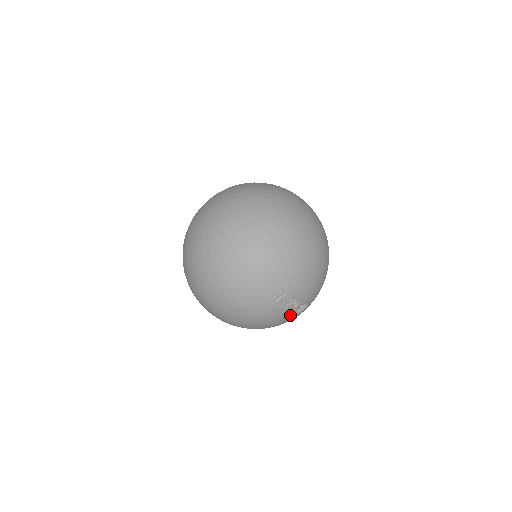
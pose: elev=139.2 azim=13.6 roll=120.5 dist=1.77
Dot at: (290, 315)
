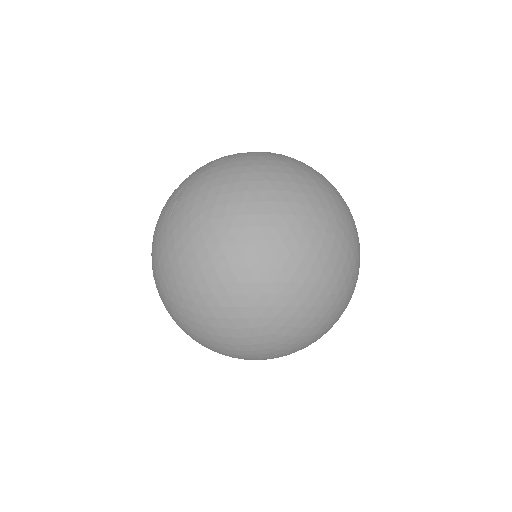
Dot at: occluded
